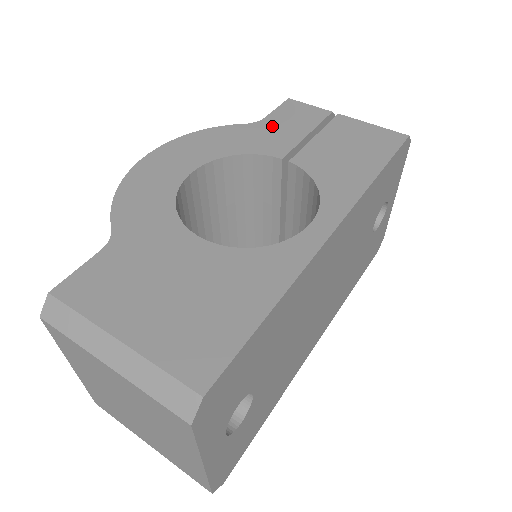
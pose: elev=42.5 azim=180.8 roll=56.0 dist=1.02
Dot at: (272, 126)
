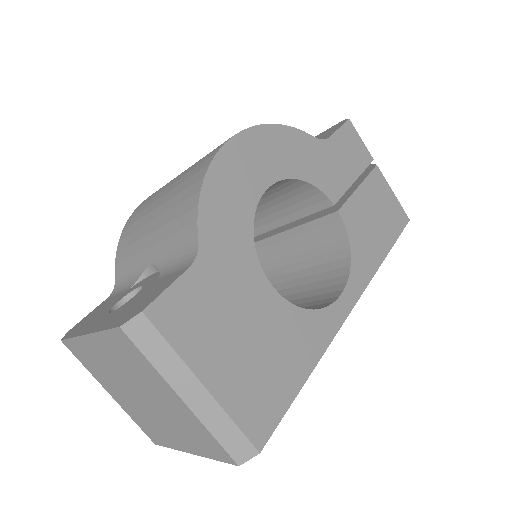
Dot at: (333, 154)
